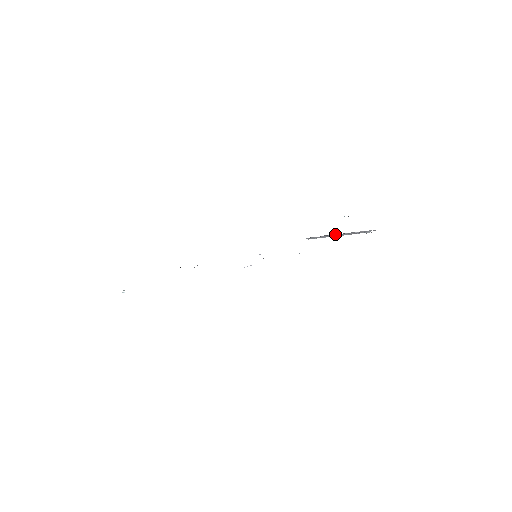
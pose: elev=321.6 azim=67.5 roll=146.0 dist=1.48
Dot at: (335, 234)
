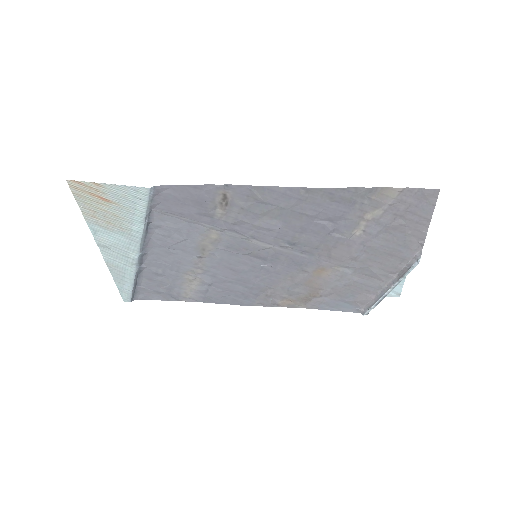
Dot at: (387, 286)
